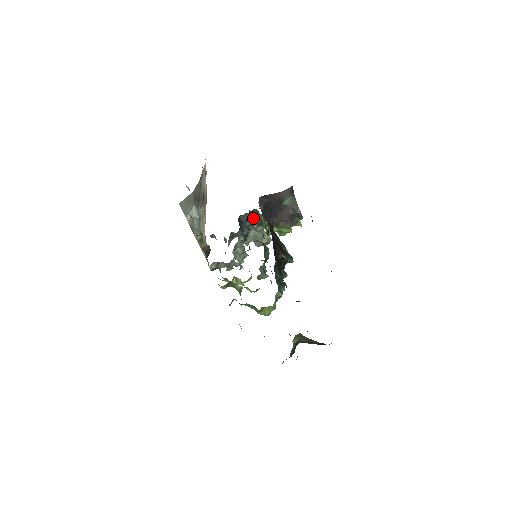
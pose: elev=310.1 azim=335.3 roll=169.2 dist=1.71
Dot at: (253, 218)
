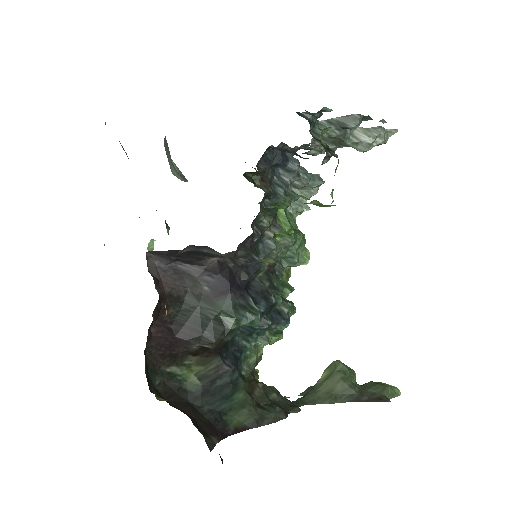
Dot at: occluded
